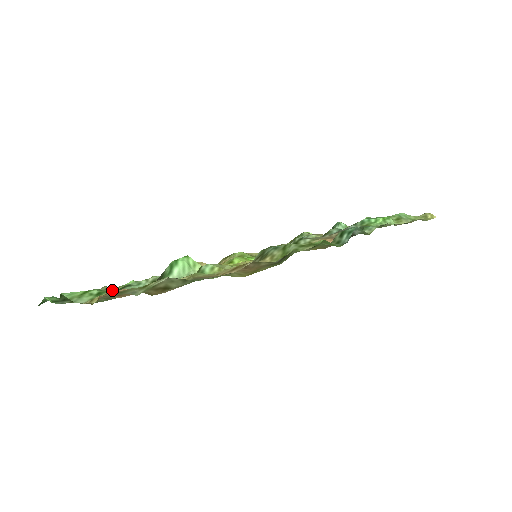
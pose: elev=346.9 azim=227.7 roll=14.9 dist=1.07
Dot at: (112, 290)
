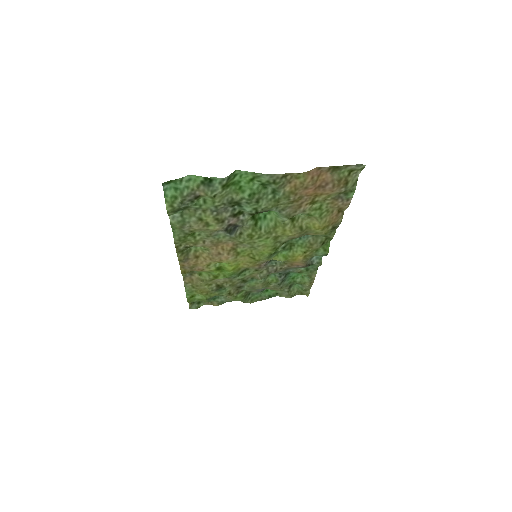
Dot at: (207, 210)
